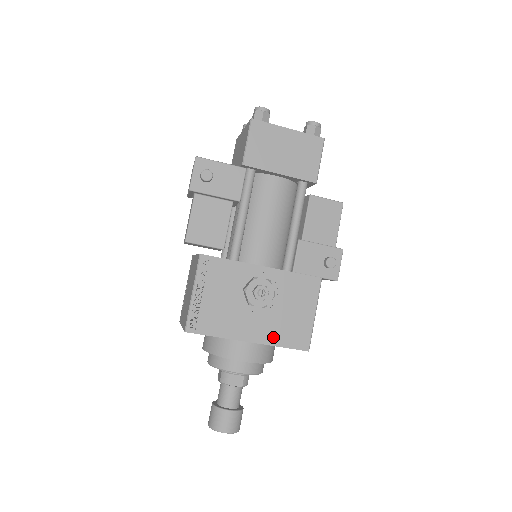
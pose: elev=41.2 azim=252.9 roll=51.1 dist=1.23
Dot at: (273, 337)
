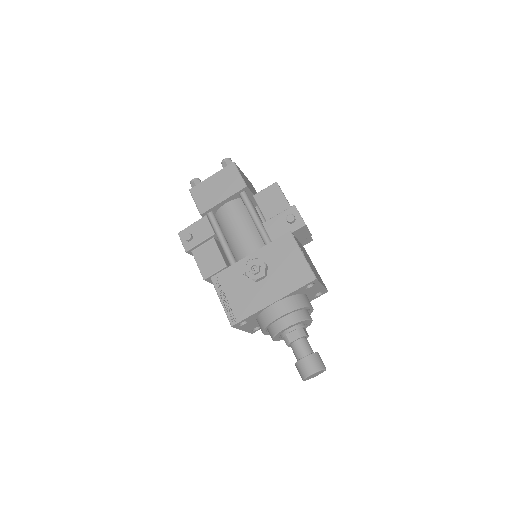
Dot at: (286, 289)
